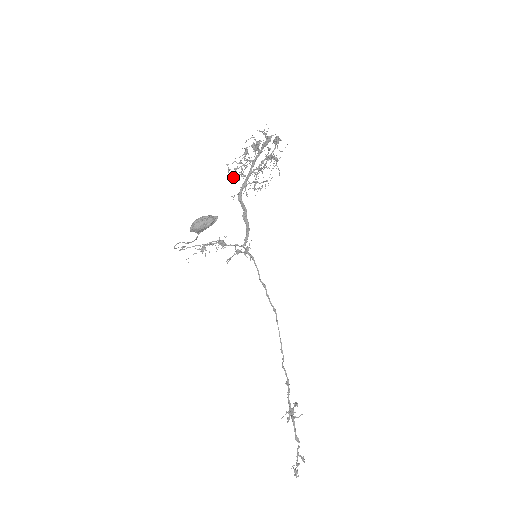
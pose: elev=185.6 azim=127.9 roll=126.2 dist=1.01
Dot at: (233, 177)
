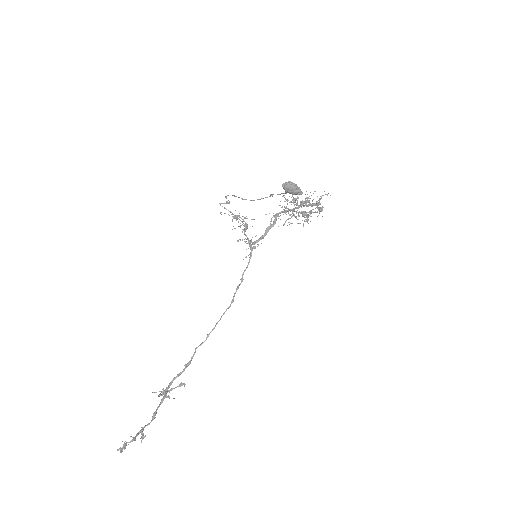
Dot at: occluded
